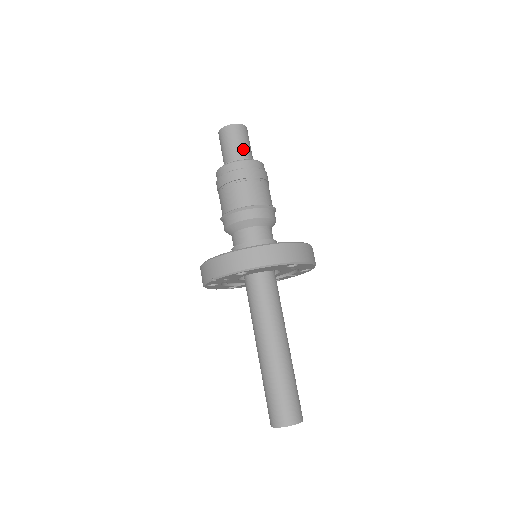
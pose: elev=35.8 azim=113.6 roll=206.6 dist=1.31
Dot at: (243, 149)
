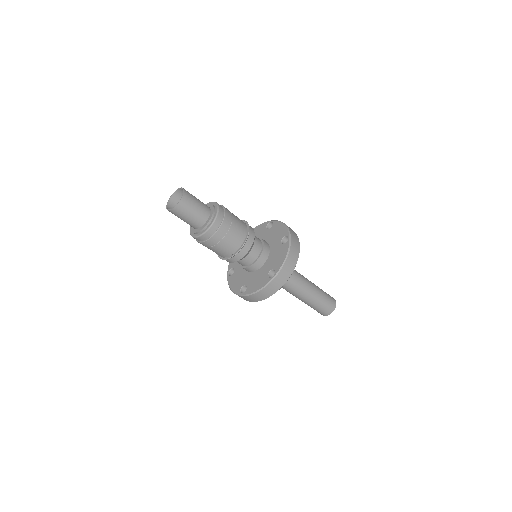
Dot at: (195, 219)
